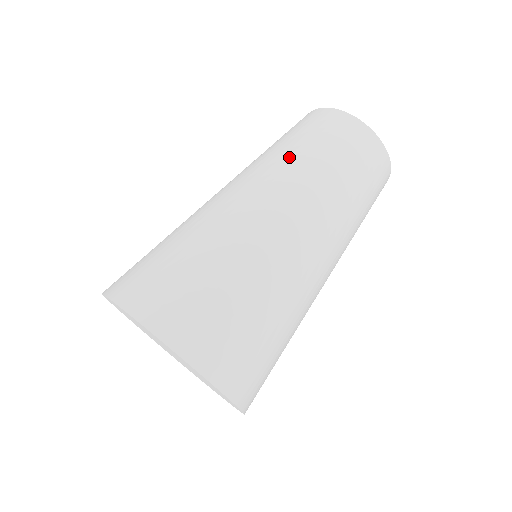
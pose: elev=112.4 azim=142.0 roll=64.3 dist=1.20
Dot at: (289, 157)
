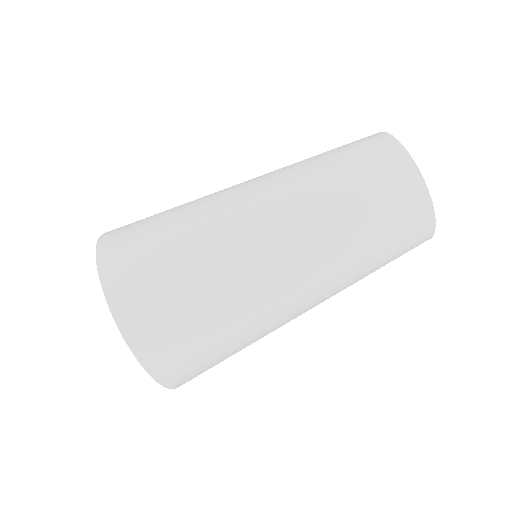
Dot at: (305, 164)
